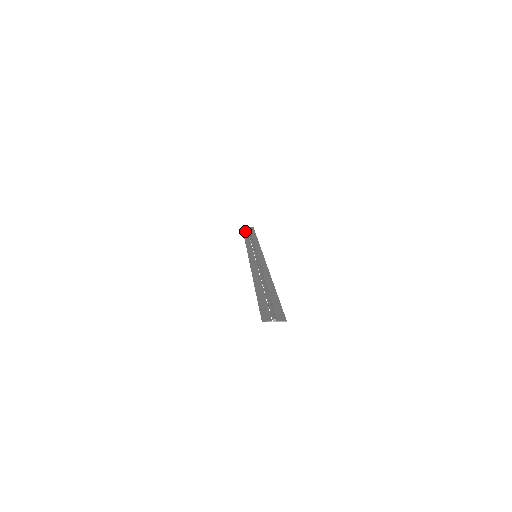
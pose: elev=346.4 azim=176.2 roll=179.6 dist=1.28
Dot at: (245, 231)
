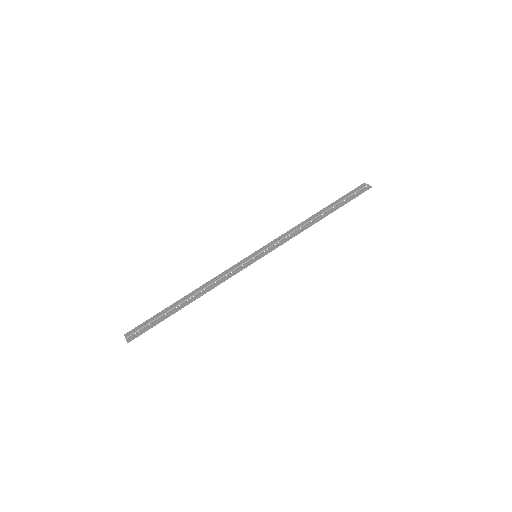
Dot at: (343, 197)
